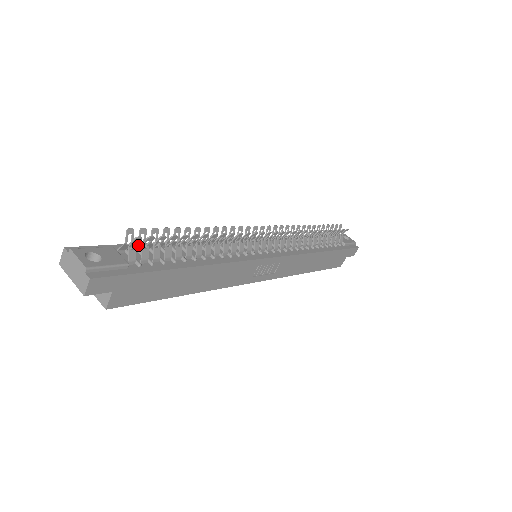
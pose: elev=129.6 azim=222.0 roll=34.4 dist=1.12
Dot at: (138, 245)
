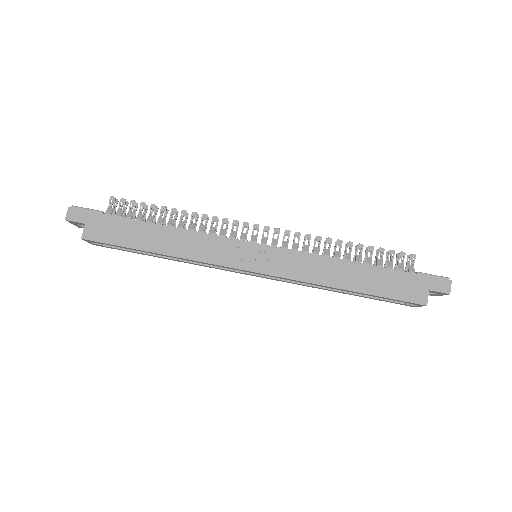
Dot at: occluded
